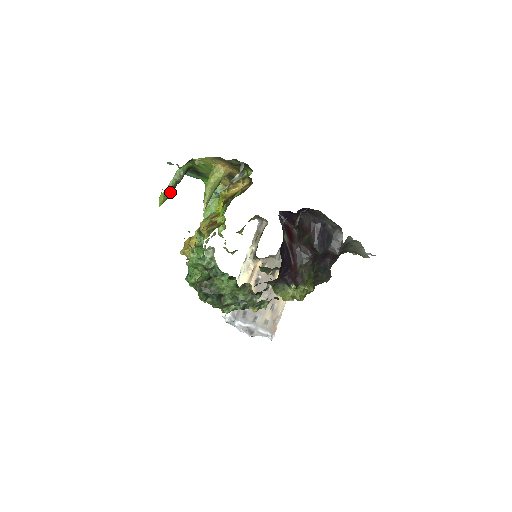
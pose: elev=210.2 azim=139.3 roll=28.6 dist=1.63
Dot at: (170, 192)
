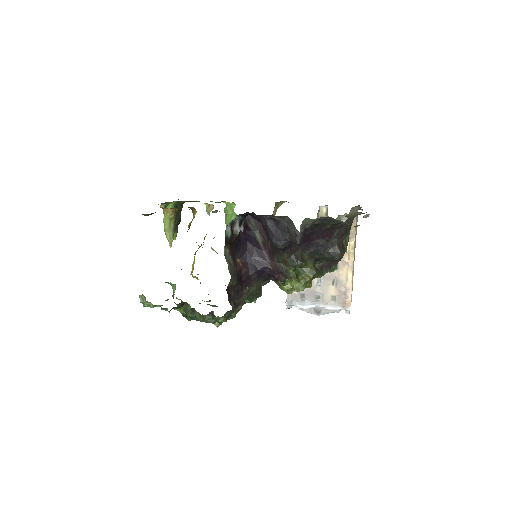
Dot at: occluded
